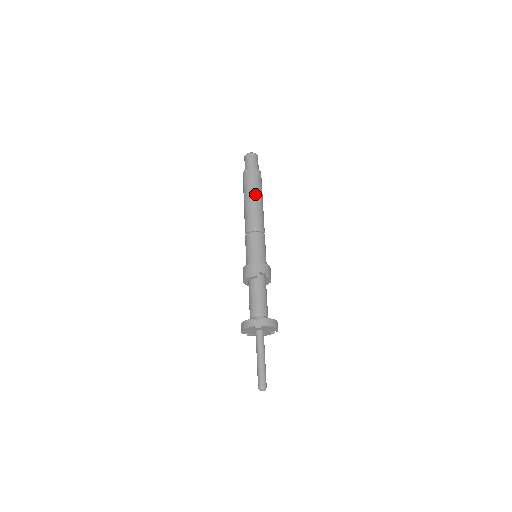
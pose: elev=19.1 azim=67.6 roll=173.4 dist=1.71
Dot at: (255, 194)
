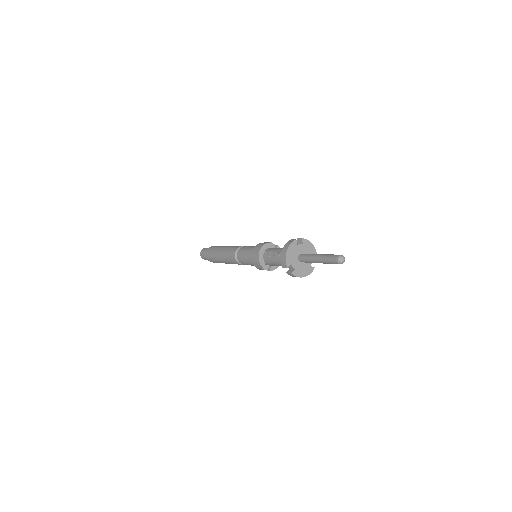
Dot at: occluded
